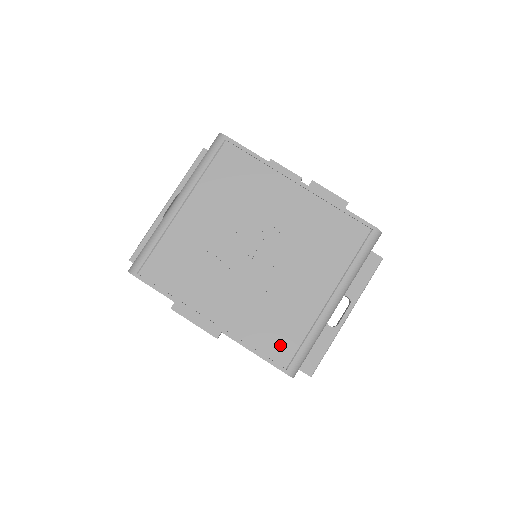
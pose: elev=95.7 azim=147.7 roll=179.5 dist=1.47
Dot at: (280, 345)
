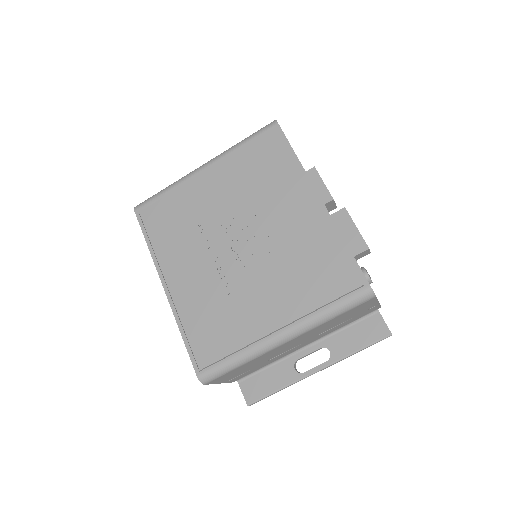
Dot at: (208, 345)
